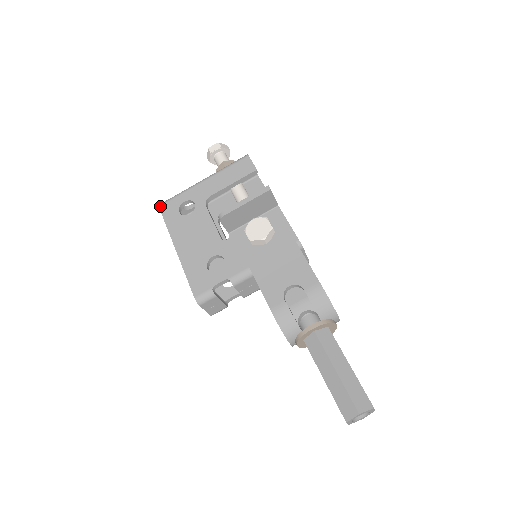
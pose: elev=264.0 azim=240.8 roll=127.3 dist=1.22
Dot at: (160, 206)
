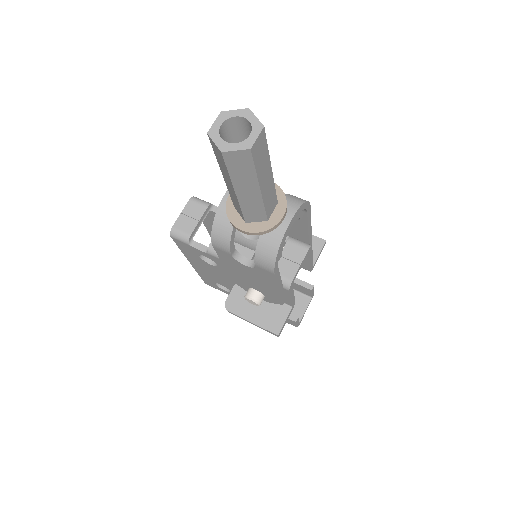
Dot at: occluded
